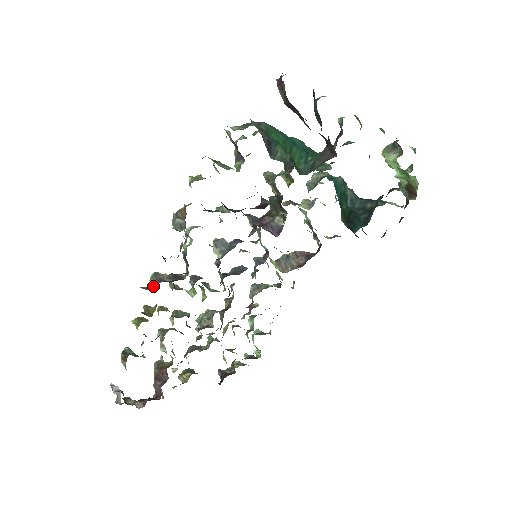
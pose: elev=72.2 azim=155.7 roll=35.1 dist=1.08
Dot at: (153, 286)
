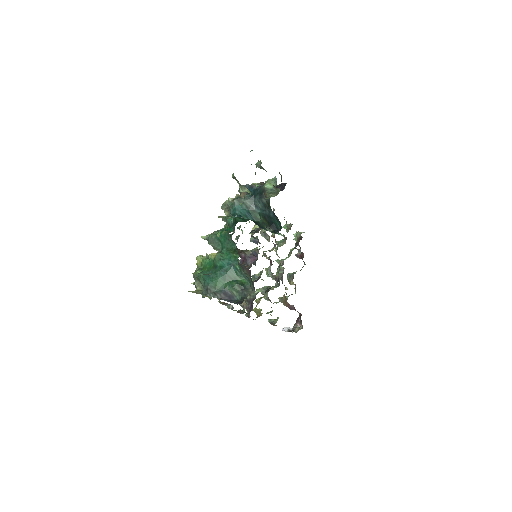
Dot at: occluded
